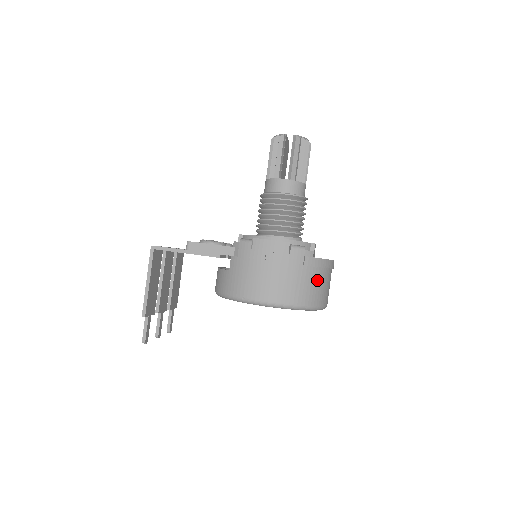
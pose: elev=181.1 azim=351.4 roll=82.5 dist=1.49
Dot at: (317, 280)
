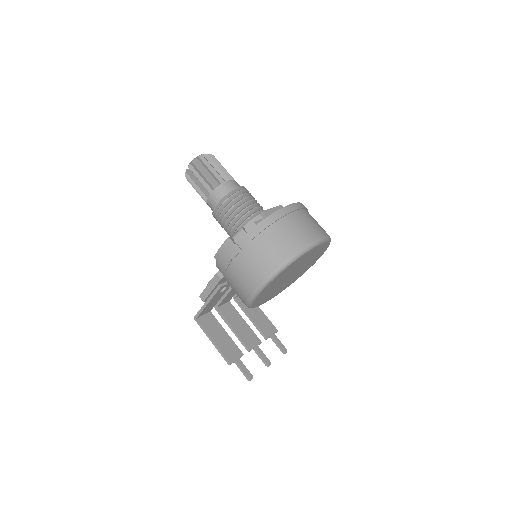
Dot at: (275, 237)
